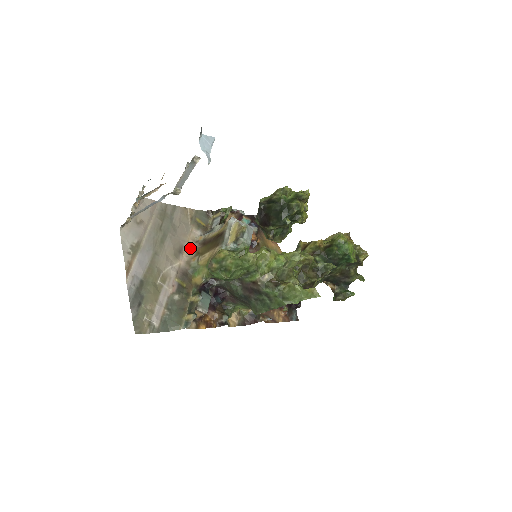
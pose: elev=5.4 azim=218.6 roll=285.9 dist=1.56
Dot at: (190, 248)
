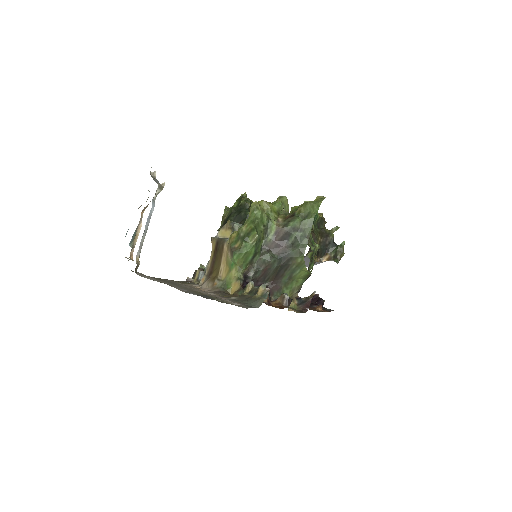
Dot at: (203, 287)
